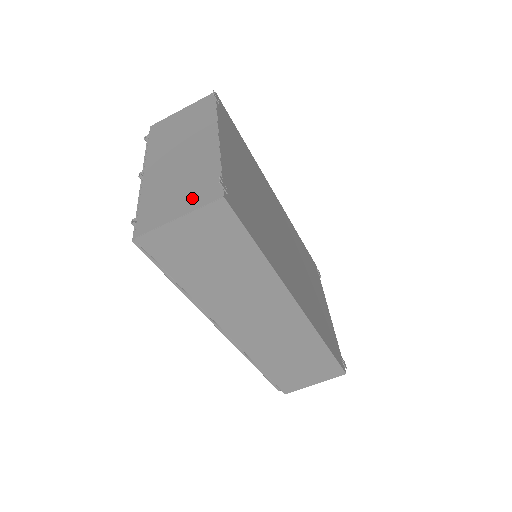
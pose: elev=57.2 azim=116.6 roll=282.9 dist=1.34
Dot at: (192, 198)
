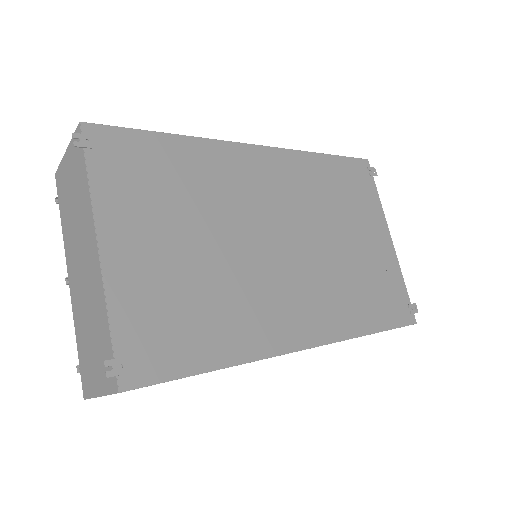
Dot at: (101, 370)
